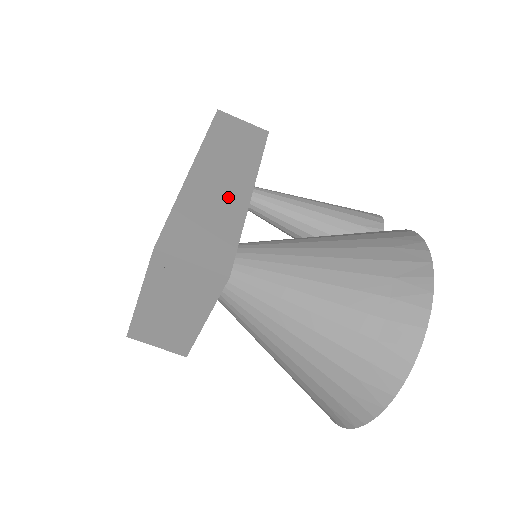
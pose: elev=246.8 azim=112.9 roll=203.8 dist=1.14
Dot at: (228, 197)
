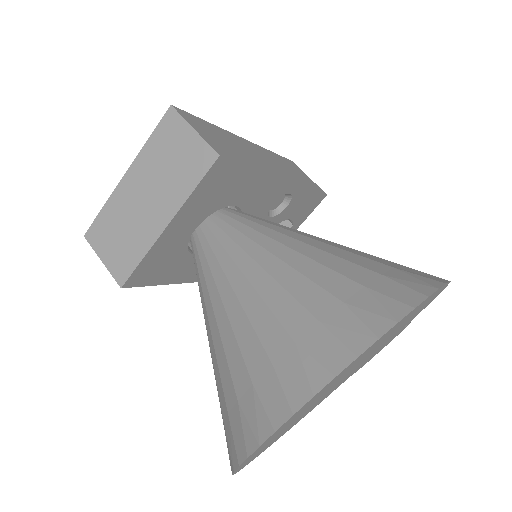
Dot at: (261, 161)
